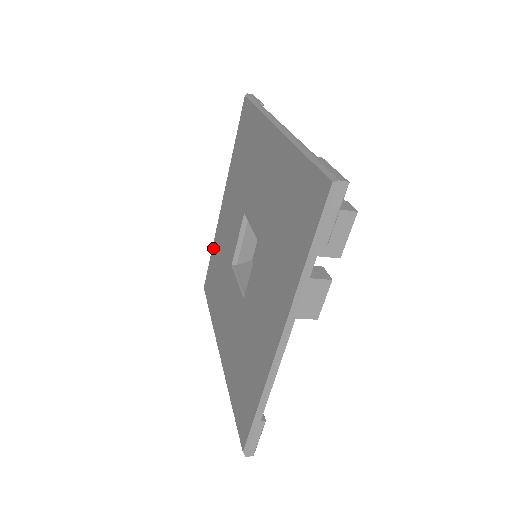
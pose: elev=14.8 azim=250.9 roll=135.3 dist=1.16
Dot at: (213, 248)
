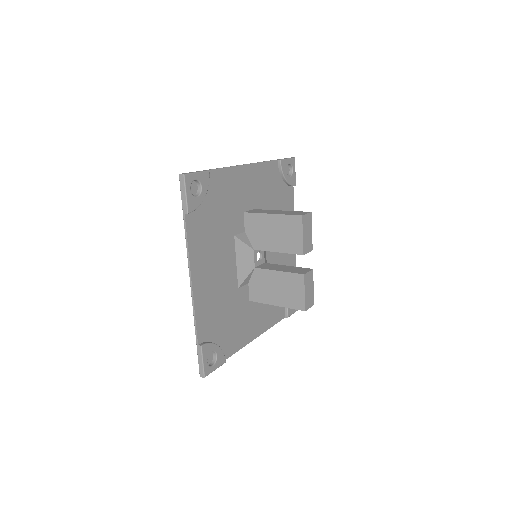
Dot at: occluded
